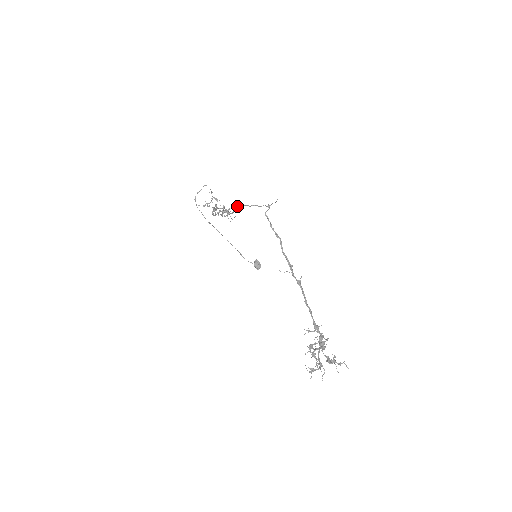
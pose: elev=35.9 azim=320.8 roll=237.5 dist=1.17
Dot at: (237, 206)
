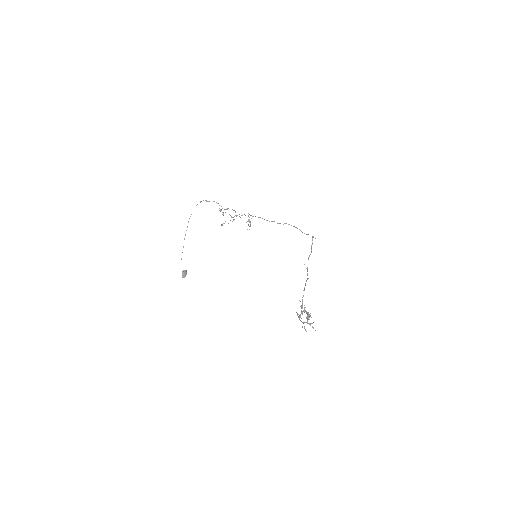
Dot at: occluded
